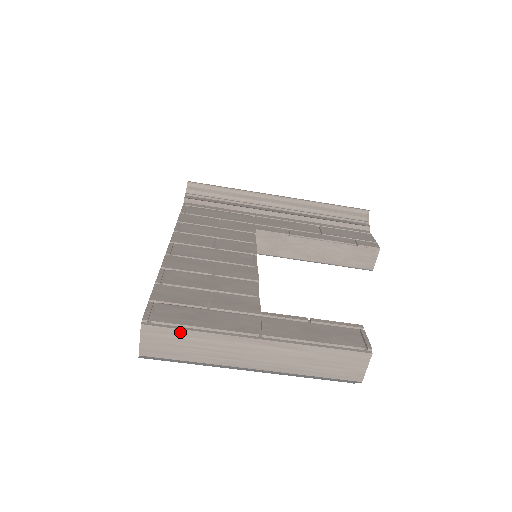
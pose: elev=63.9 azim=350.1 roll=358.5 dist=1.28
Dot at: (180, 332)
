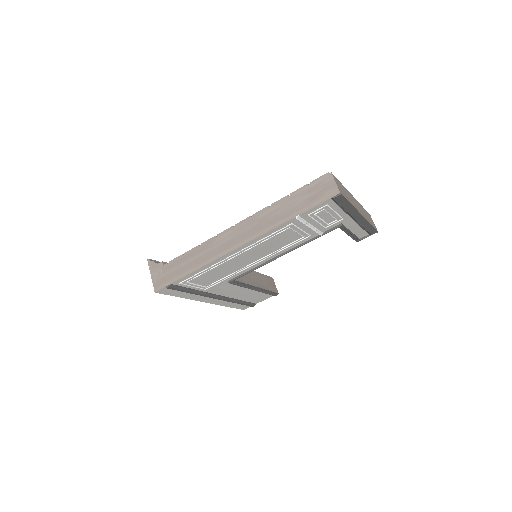
Dot at: (340, 183)
